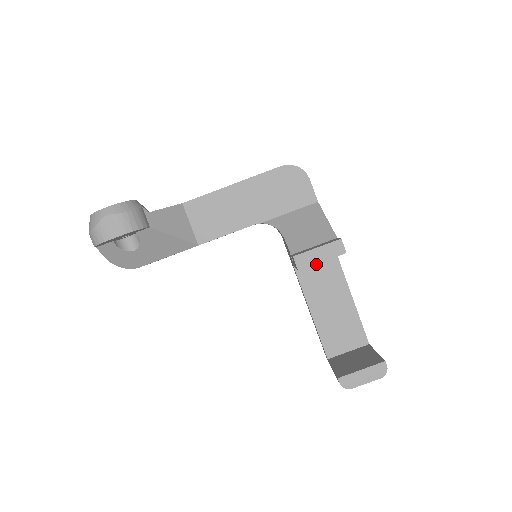
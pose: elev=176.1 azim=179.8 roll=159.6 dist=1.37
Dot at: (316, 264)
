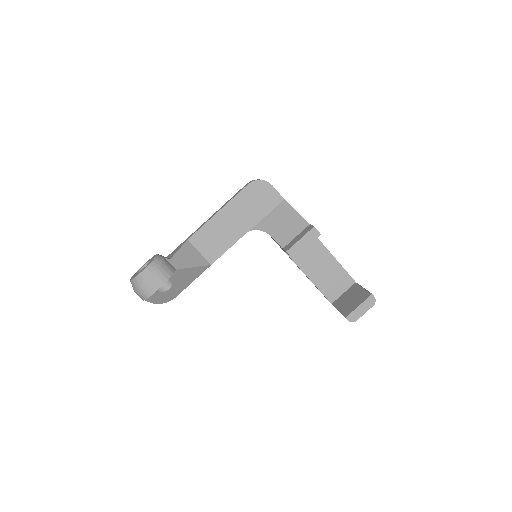
Dot at: occluded
